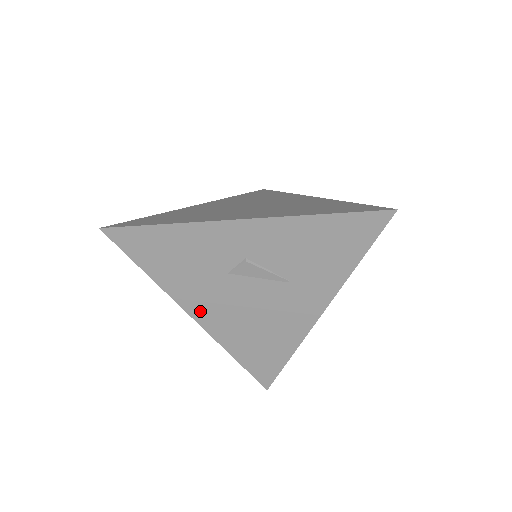
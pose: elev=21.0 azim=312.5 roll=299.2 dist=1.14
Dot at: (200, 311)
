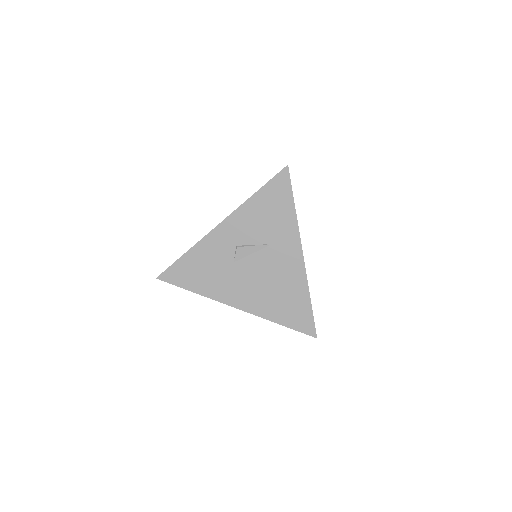
Dot at: (236, 300)
